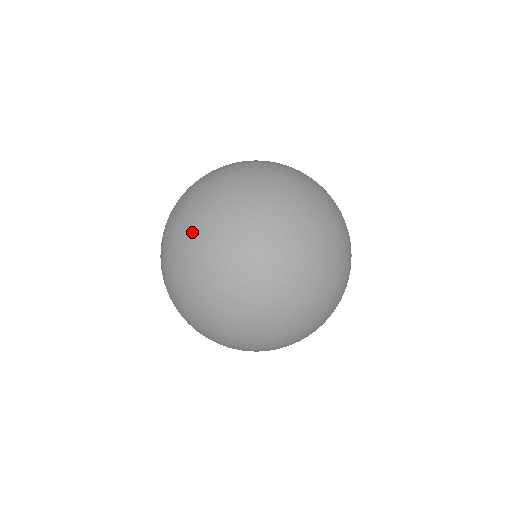
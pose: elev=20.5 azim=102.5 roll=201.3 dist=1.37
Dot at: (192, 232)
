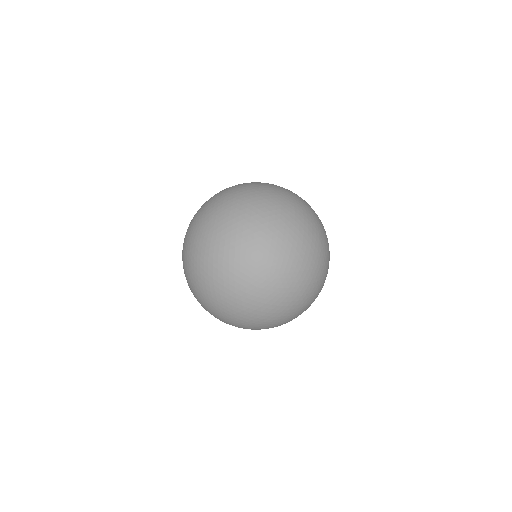
Dot at: (189, 252)
